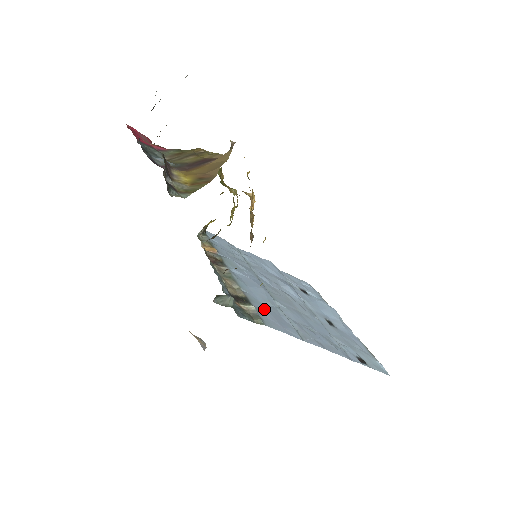
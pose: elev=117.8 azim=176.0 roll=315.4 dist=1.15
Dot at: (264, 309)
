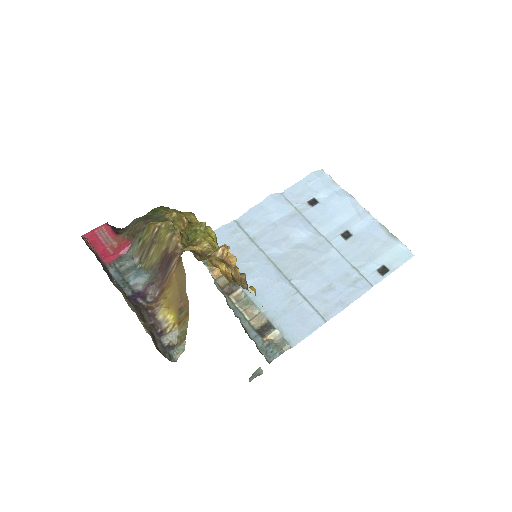
Dot at: (286, 319)
